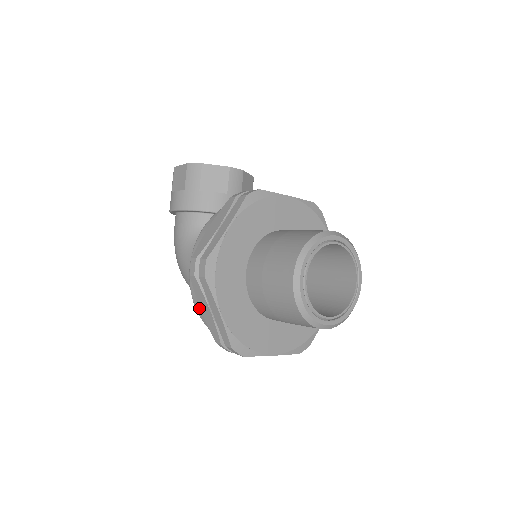
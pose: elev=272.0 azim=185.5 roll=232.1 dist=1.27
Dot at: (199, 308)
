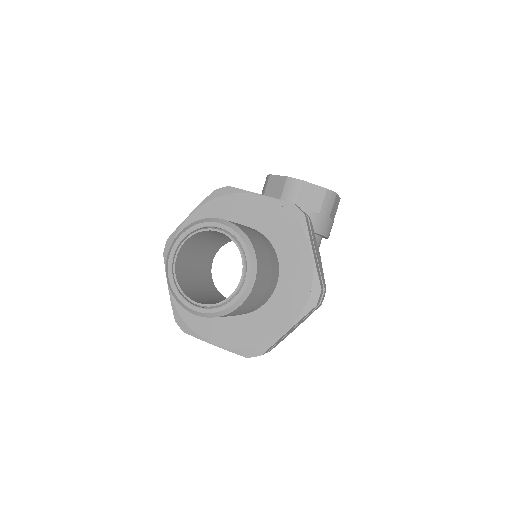
Dot at: occluded
